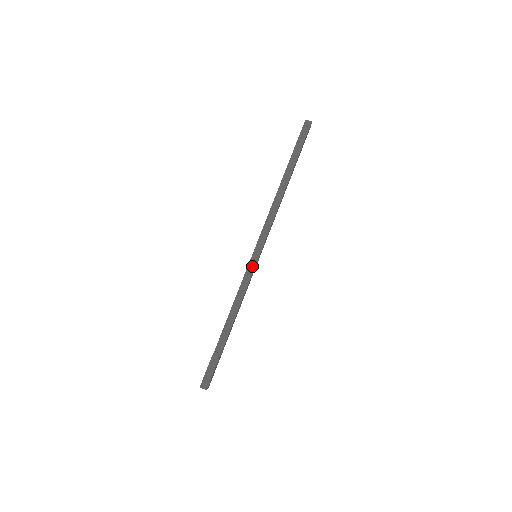
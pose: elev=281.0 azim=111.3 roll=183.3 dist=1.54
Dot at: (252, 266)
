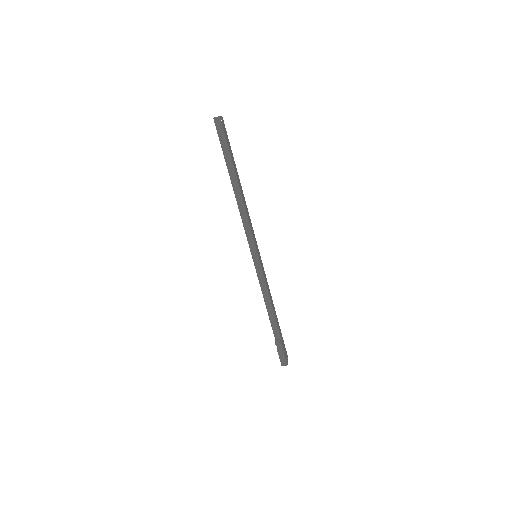
Dot at: (258, 267)
